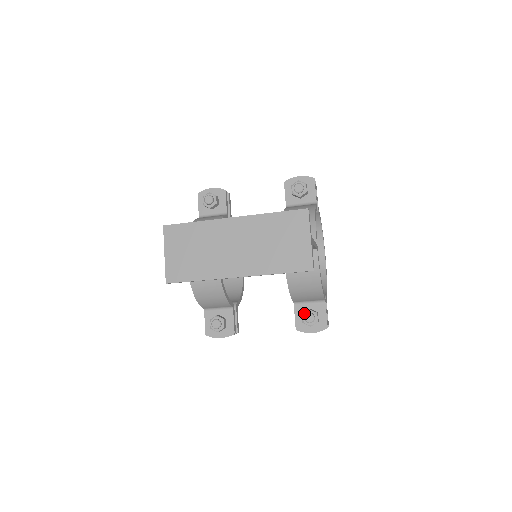
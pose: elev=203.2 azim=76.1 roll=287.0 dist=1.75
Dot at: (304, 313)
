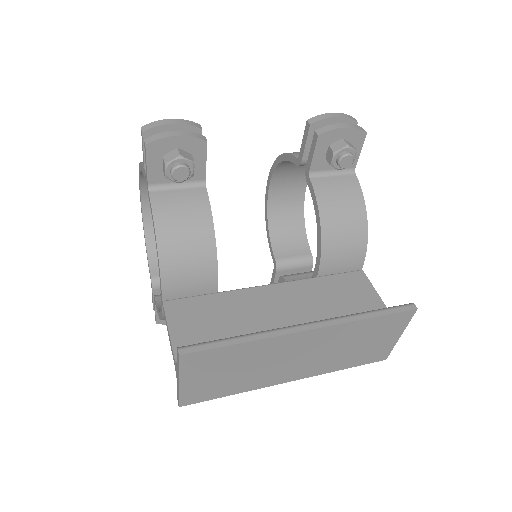
Dot at: occluded
